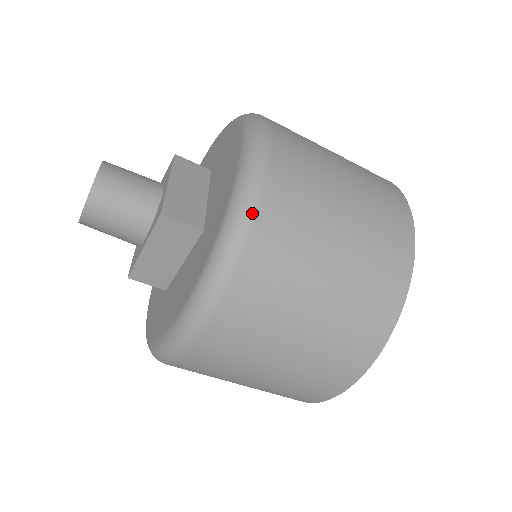
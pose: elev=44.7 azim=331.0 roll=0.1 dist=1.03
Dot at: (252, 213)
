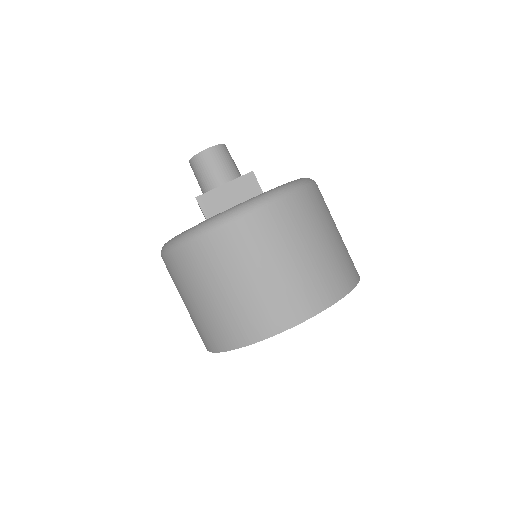
Dot at: (310, 185)
